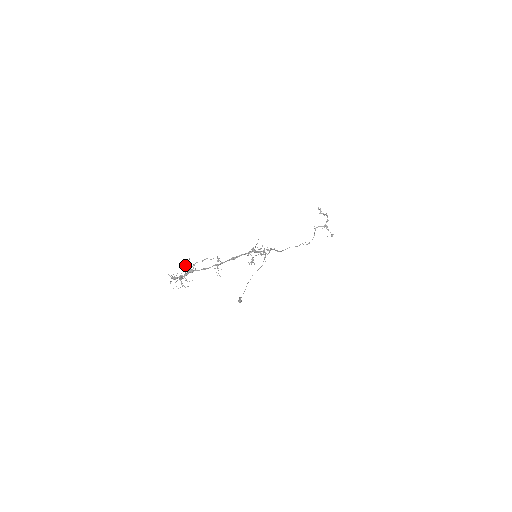
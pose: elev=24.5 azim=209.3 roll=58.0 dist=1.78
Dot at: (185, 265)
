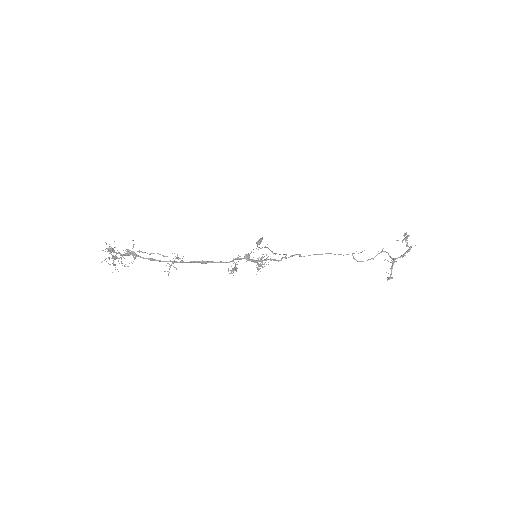
Dot at: occluded
